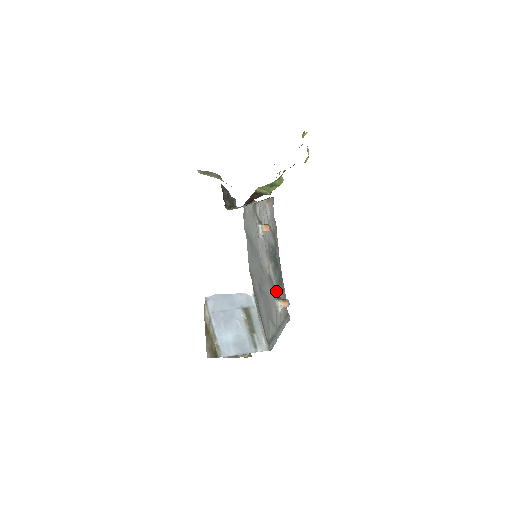
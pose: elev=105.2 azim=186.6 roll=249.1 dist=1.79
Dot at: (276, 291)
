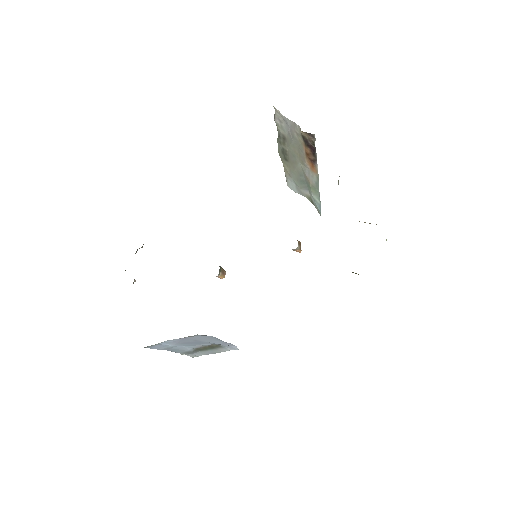
Dot at: occluded
